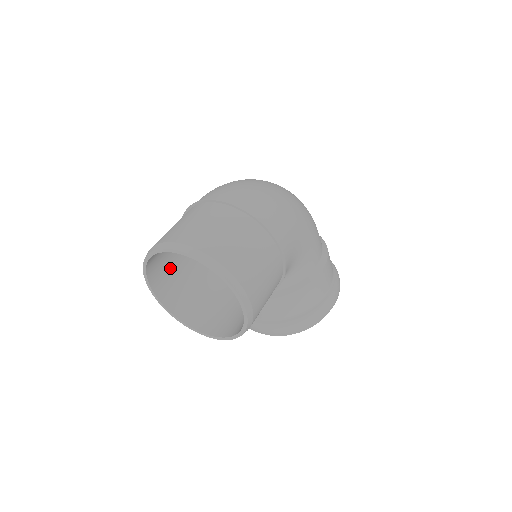
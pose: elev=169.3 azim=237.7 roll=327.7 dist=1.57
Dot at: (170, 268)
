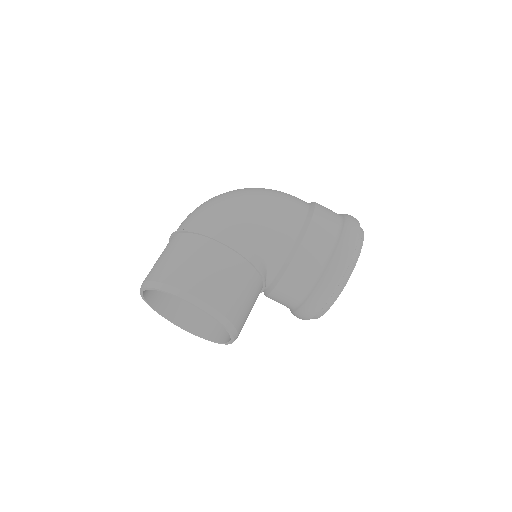
Dot at: occluded
